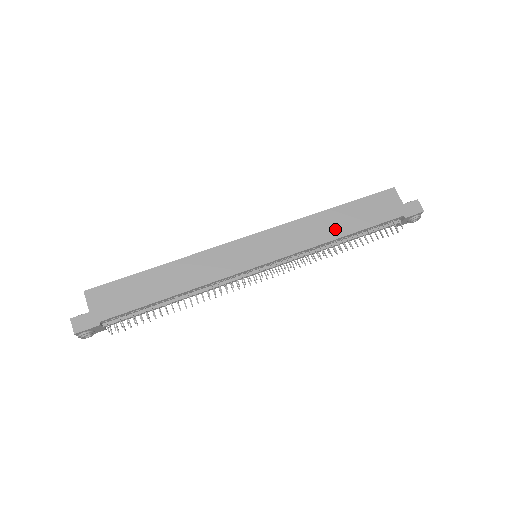
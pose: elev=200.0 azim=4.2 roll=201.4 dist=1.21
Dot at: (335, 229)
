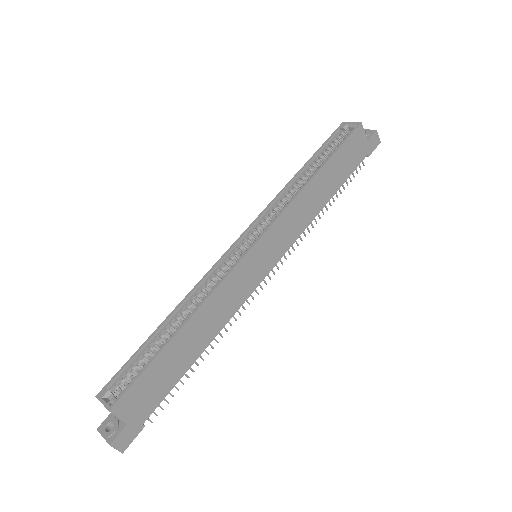
Dot at: (322, 197)
